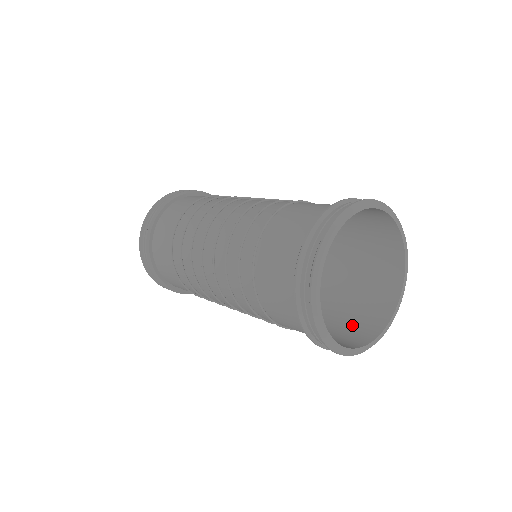
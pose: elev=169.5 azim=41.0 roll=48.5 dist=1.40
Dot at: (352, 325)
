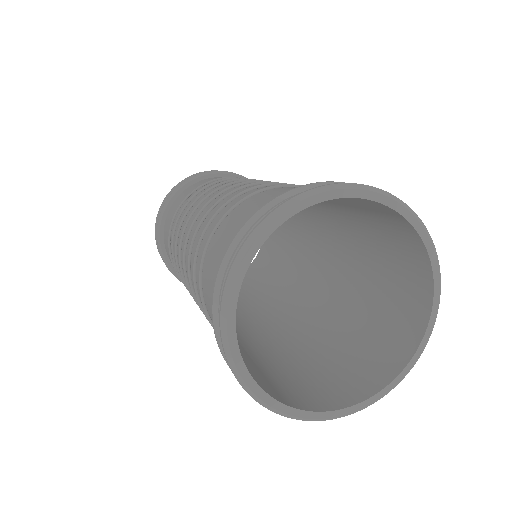
Dot at: (320, 382)
